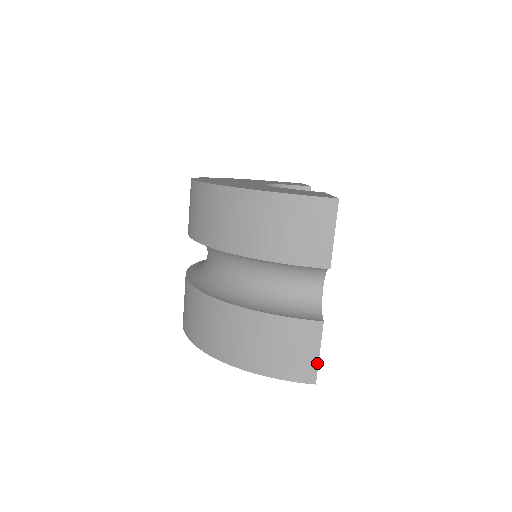
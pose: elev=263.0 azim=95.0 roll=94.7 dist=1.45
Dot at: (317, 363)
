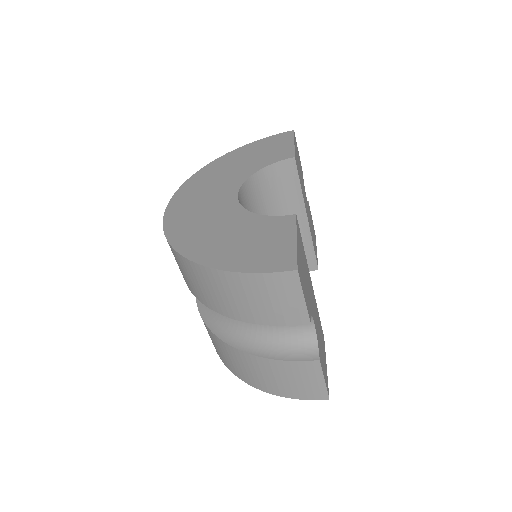
Dot at: (325, 387)
